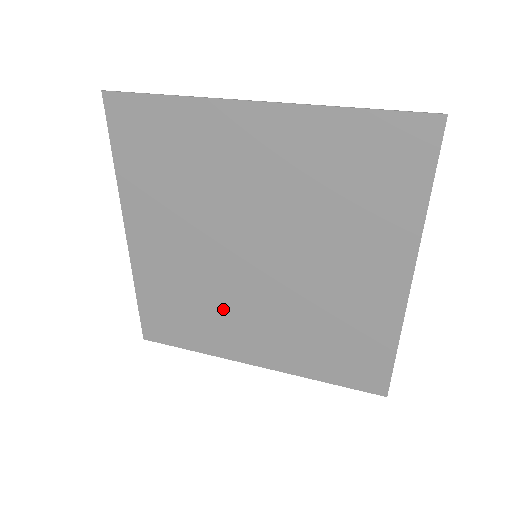
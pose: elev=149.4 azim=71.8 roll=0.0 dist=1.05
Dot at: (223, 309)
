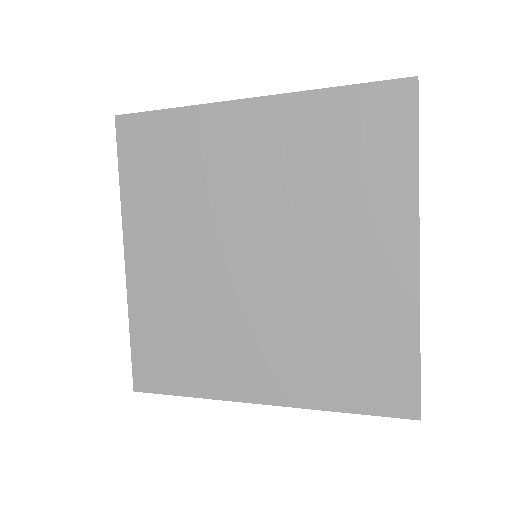
Dot at: (223, 330)
